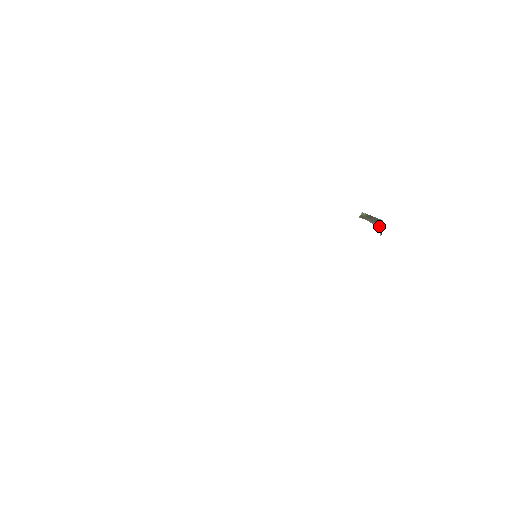
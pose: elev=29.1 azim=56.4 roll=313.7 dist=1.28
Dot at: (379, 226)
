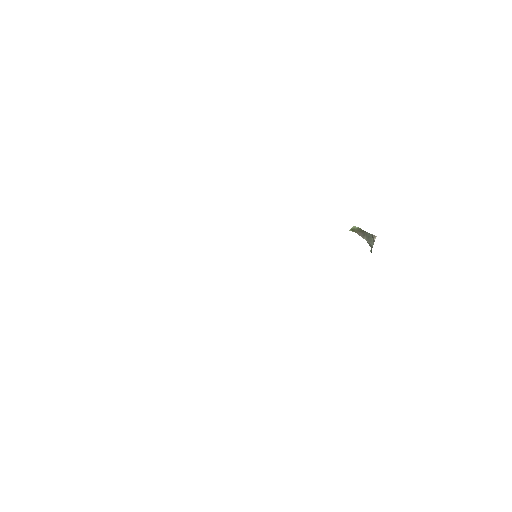
Dot at: (371, 242)
